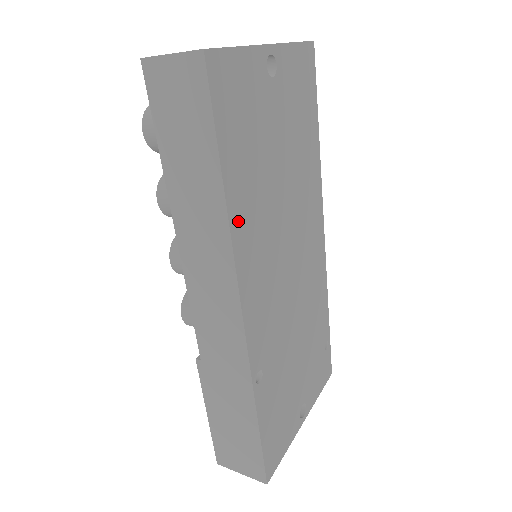
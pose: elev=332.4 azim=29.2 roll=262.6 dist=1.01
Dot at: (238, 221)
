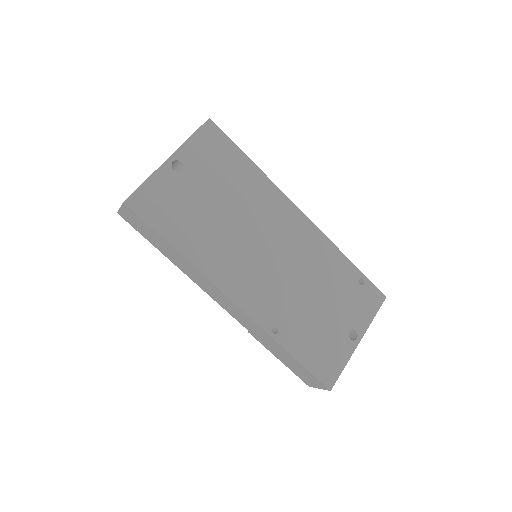
Dot at: (199, 259)
